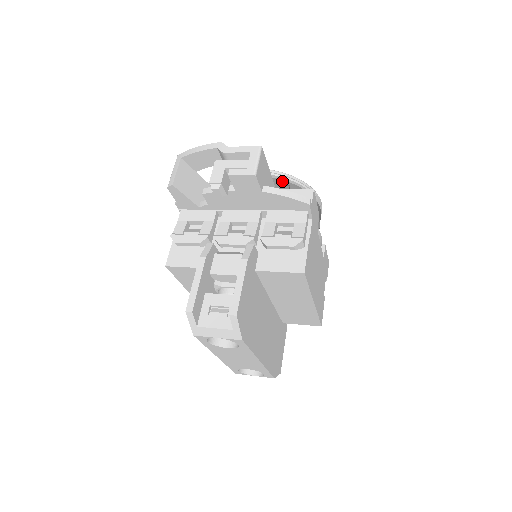
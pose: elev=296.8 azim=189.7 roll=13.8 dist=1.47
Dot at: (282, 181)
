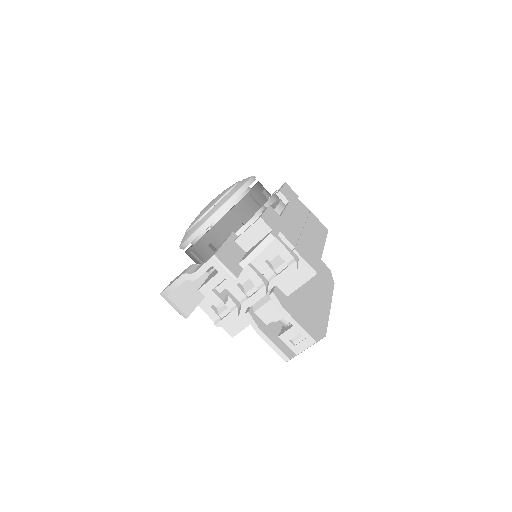
Dot at: (225, 217)
